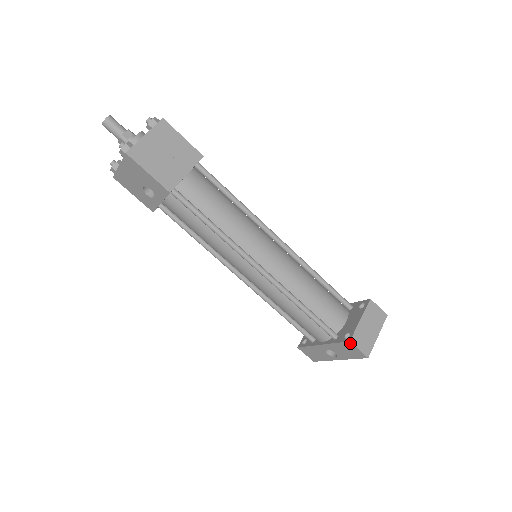
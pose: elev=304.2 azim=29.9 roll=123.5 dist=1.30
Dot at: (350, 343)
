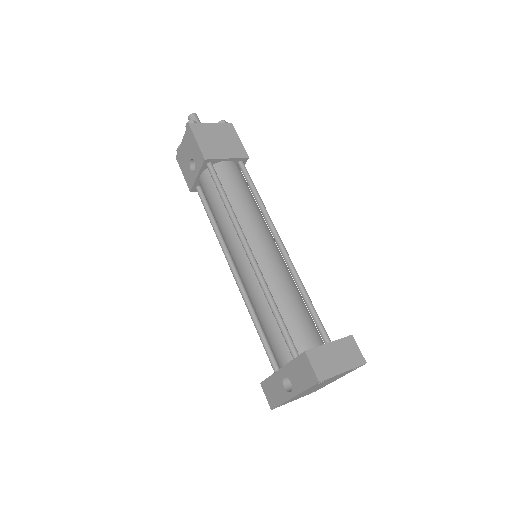
Dot at: (305, 355)
